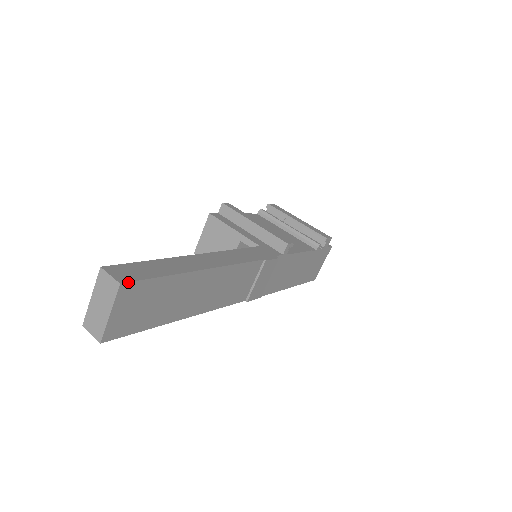
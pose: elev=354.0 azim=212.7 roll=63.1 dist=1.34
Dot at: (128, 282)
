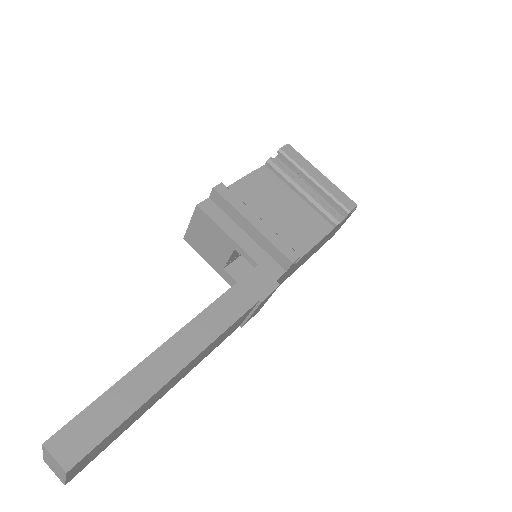
Dot at: (77, 463)
